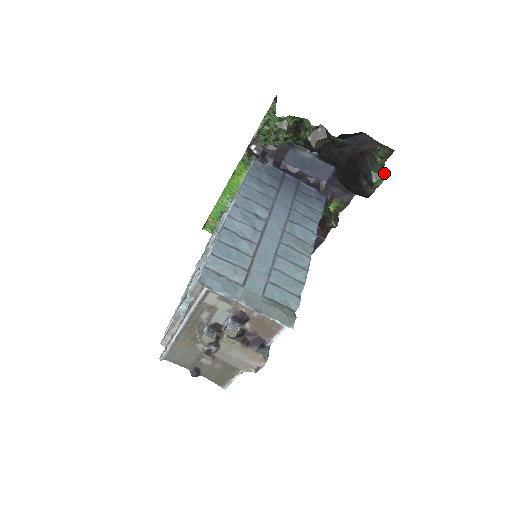
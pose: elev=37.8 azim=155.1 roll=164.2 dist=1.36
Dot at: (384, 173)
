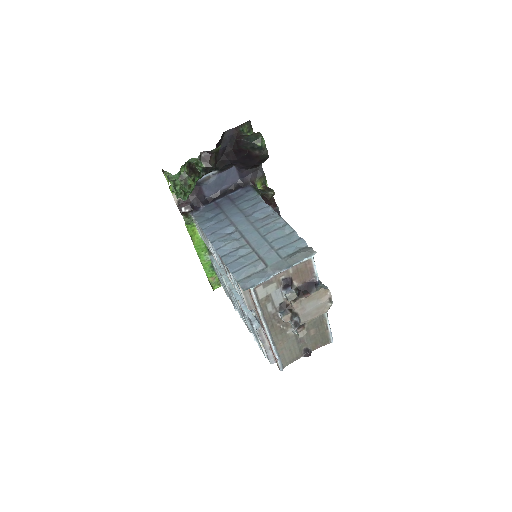
Dot at: (259, 135)
